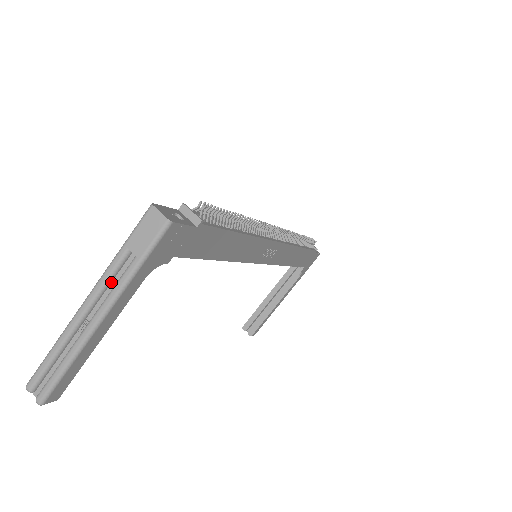
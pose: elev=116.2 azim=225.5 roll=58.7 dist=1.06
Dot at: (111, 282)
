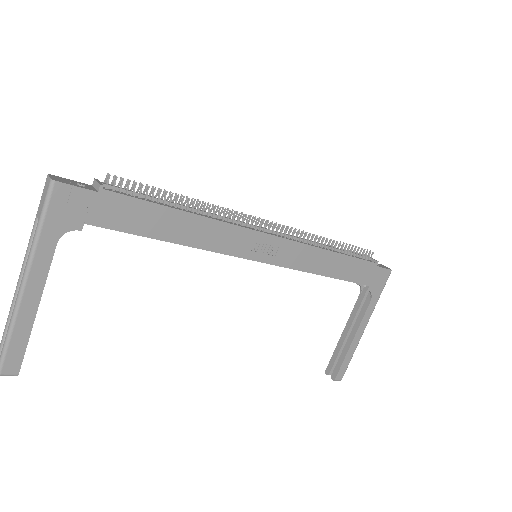
Dot at: occluded
